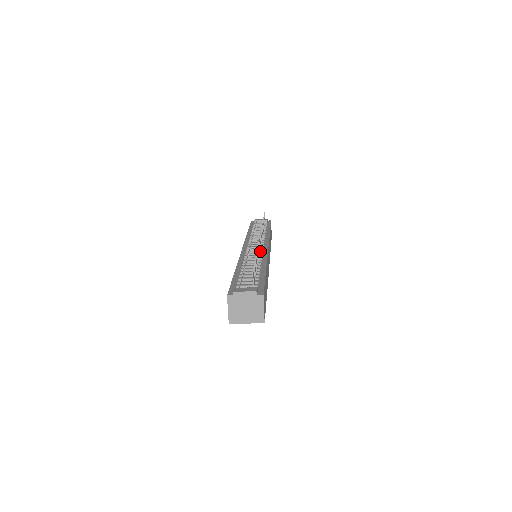
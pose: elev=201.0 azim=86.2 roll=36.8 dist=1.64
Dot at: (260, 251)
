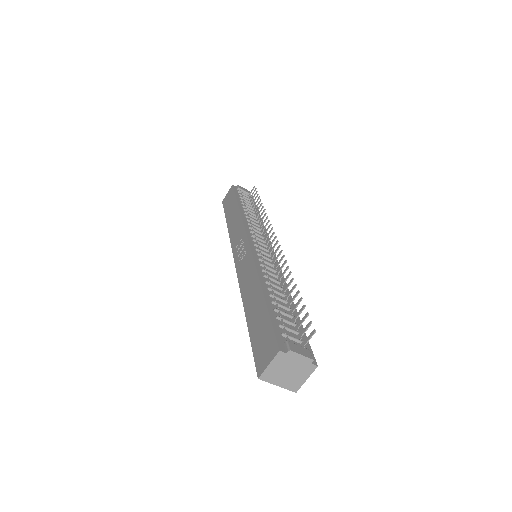
Dot at: (273, 261)
